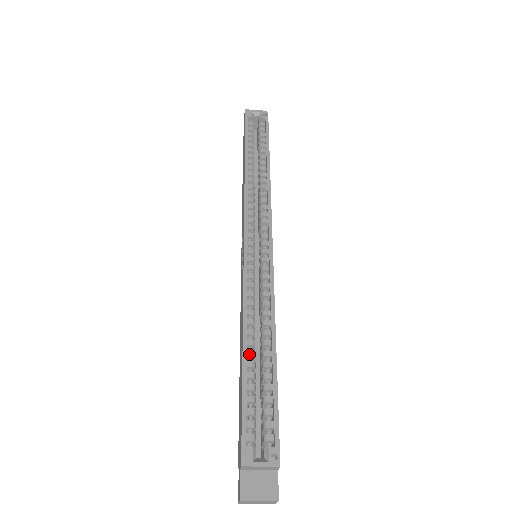
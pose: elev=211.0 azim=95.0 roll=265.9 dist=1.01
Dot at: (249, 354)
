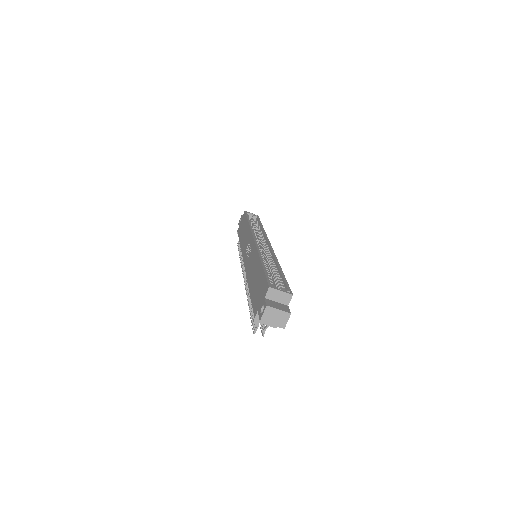
Dot at: occluded
